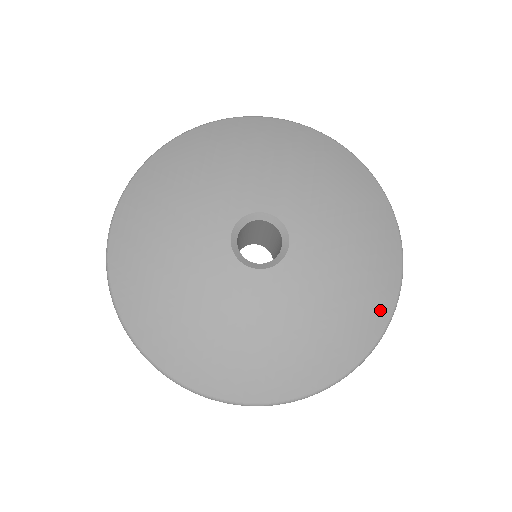
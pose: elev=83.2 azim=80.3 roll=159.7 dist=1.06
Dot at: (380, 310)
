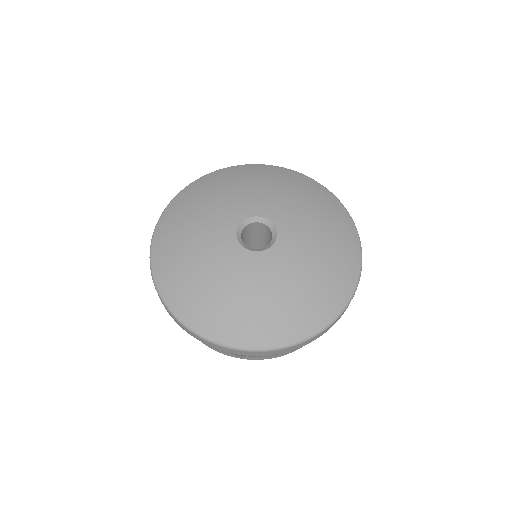
Dot at: (318, 317)
